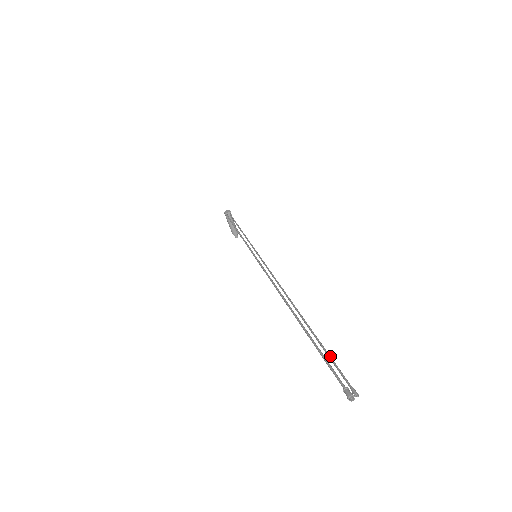
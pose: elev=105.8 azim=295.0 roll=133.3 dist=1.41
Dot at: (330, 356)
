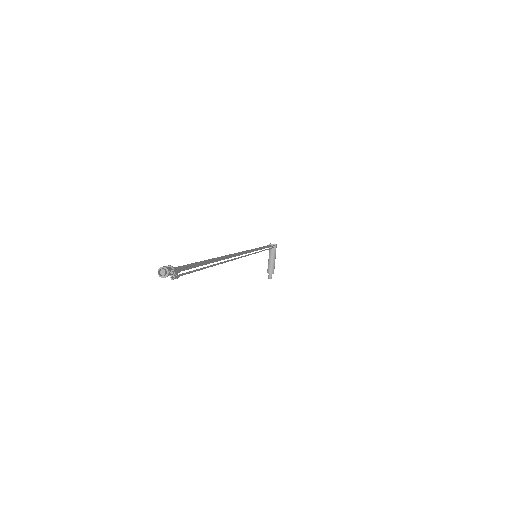
Dot at: (201, 264)
